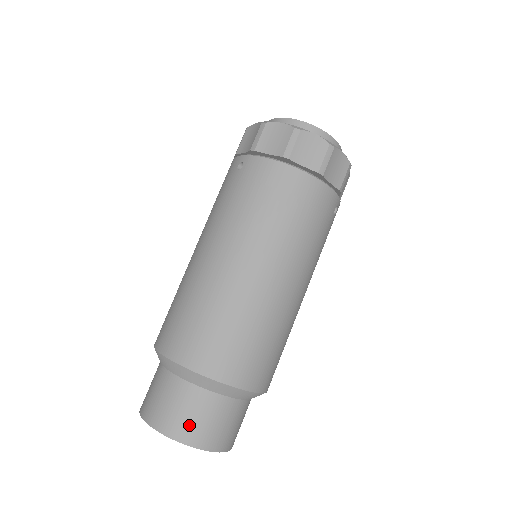
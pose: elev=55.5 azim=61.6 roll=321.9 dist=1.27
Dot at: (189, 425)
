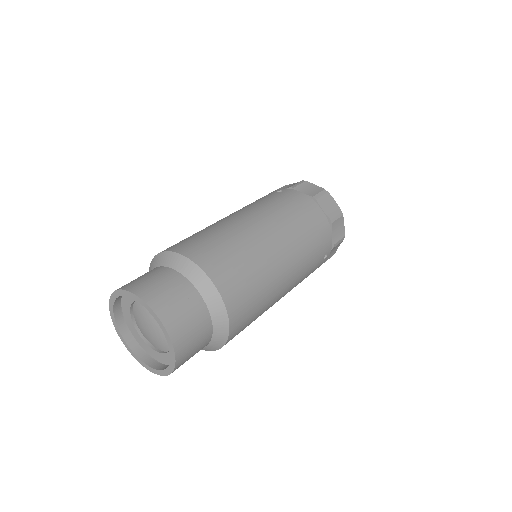
Dot at: (169, 304)
